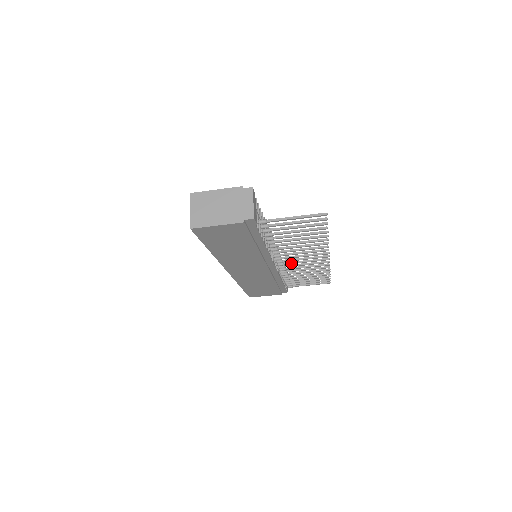
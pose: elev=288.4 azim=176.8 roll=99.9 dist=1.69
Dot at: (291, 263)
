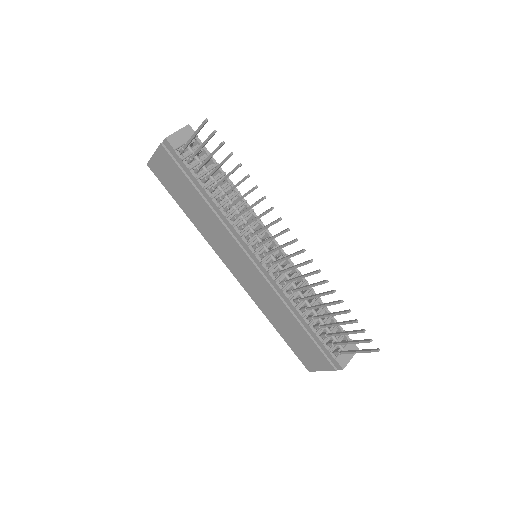
Dot at: (276, 261)
